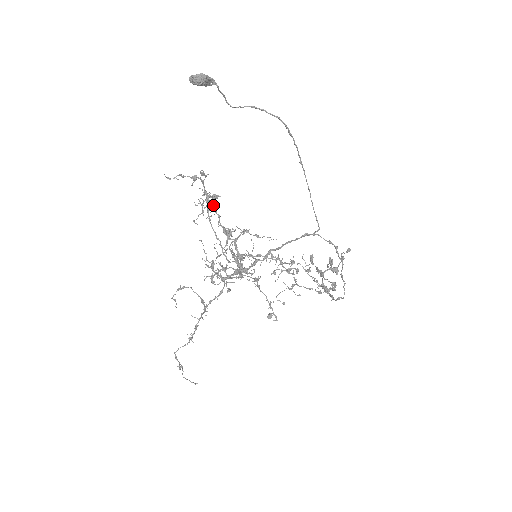
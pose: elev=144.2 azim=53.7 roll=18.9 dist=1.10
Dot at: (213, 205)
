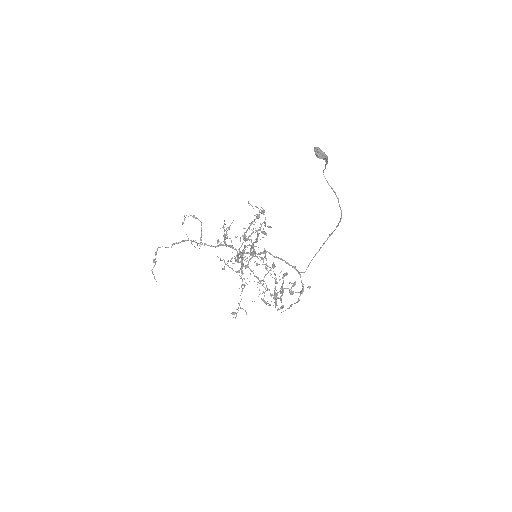
Dot at: occluded
